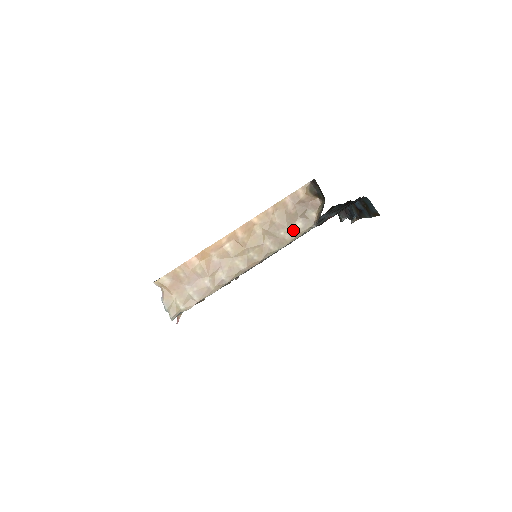
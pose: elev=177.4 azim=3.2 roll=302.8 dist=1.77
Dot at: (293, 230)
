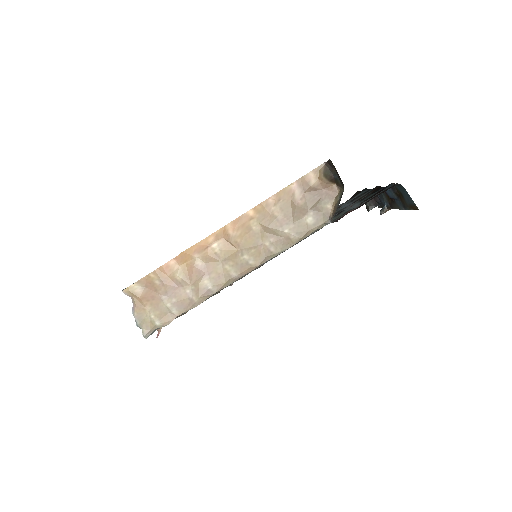
Dot at: (301, 227)
